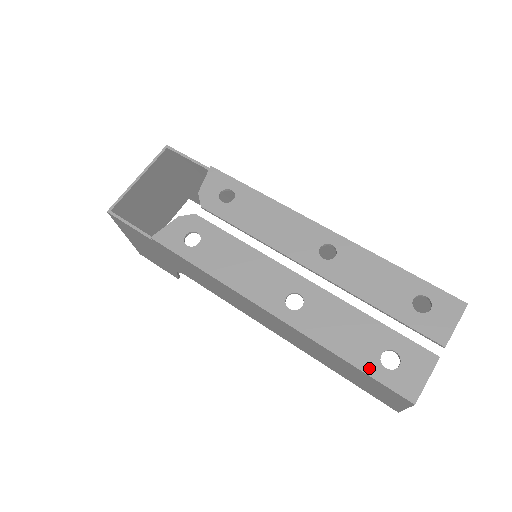
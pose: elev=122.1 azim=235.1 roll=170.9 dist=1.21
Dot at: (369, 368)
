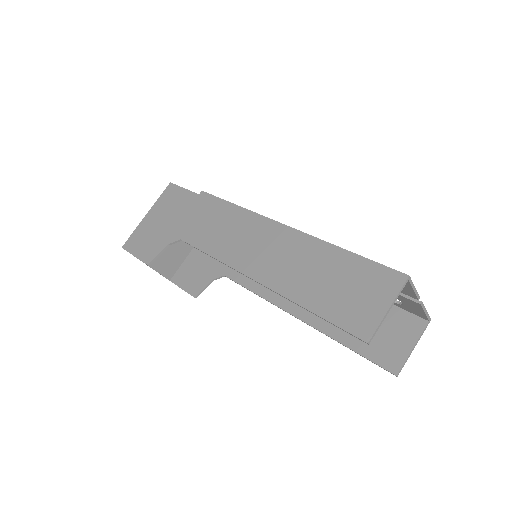
Dot at: (366, 260)
